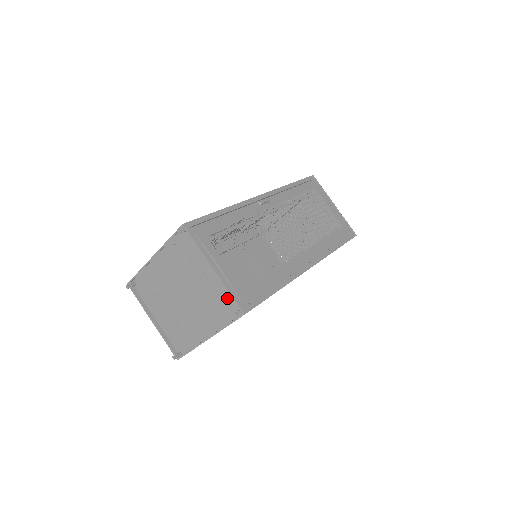
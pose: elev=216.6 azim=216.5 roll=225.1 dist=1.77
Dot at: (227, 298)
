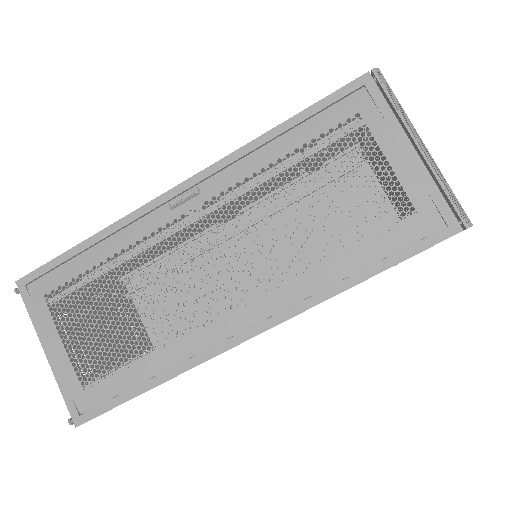
Dot at: occluded
